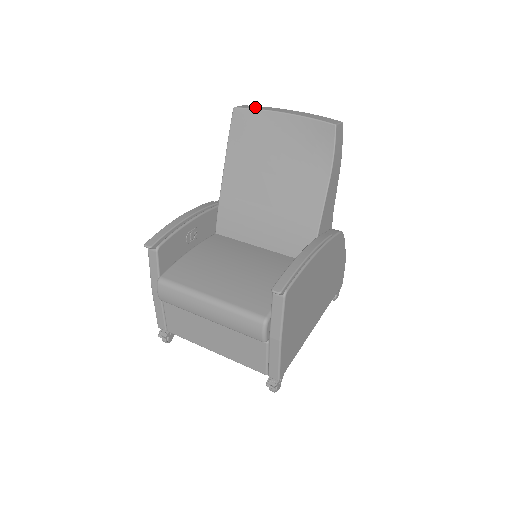
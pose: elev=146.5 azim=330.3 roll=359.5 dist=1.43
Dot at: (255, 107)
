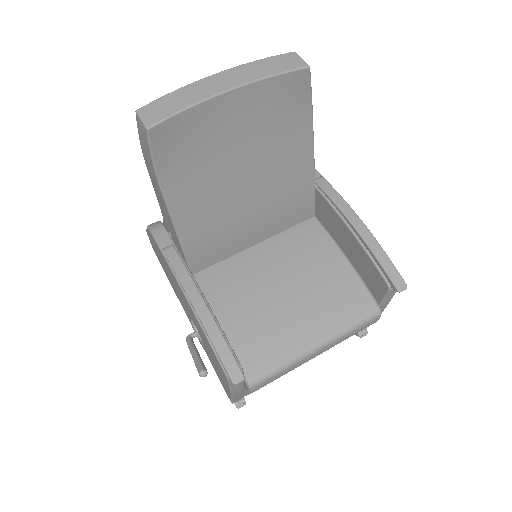
Dot at: (172, 105)
